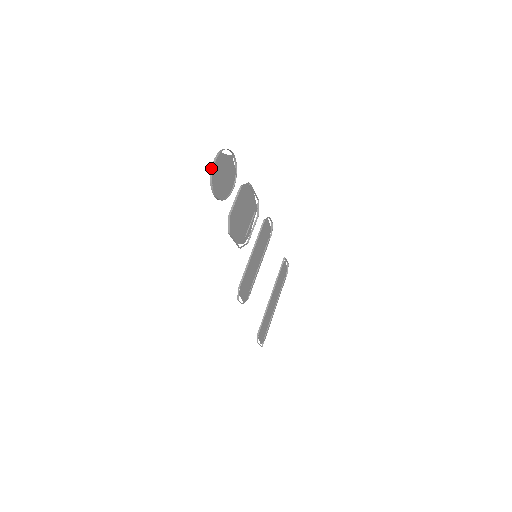
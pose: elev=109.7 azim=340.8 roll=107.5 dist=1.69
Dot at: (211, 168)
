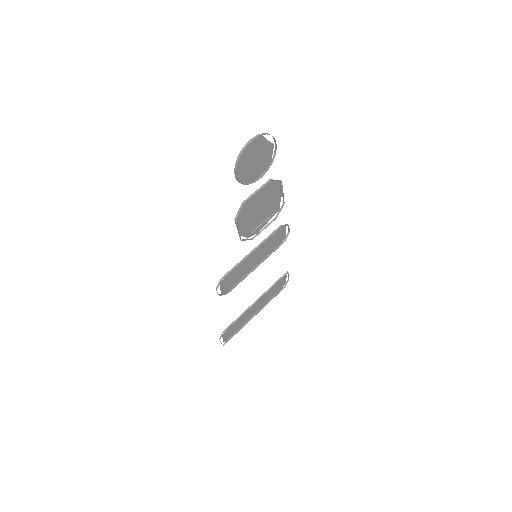
Dot at: (244, 146)
